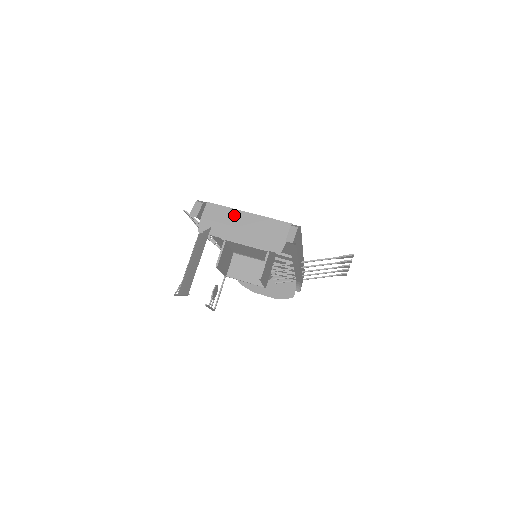
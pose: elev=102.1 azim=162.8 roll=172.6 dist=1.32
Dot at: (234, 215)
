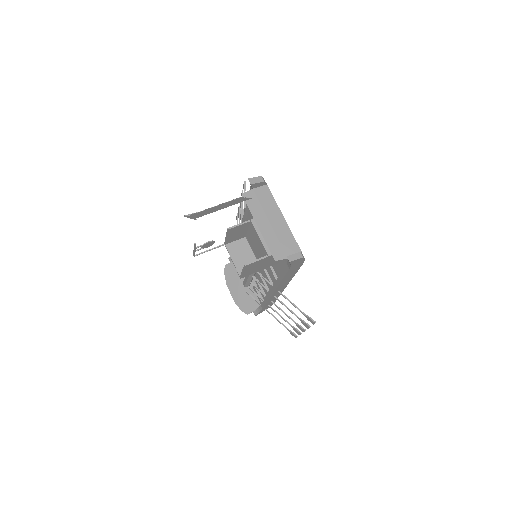
Dot at: (274, 209)
